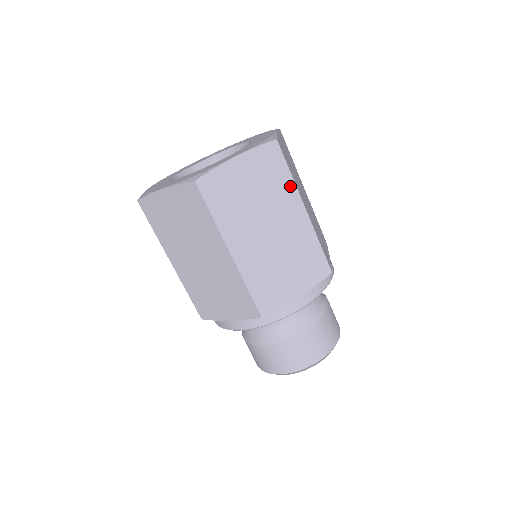
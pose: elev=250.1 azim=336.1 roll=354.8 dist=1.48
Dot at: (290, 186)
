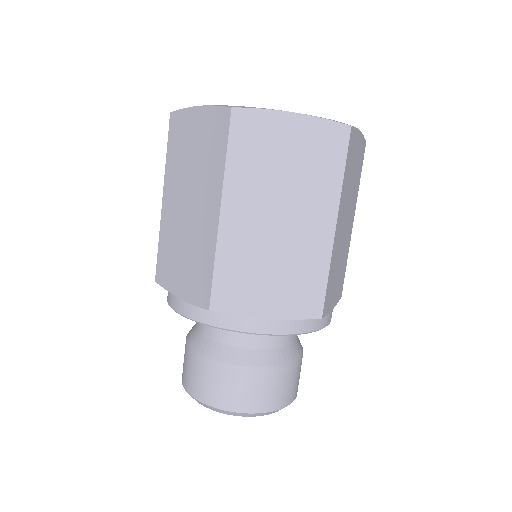
Dot at: (334, 187)
